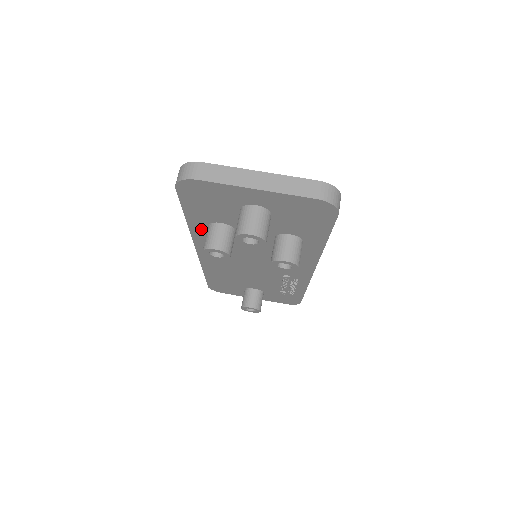
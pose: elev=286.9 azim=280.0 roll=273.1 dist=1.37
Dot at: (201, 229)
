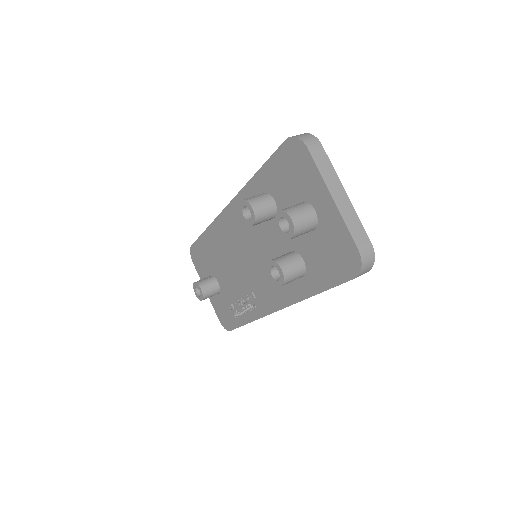
Dot at: (255, 191)
